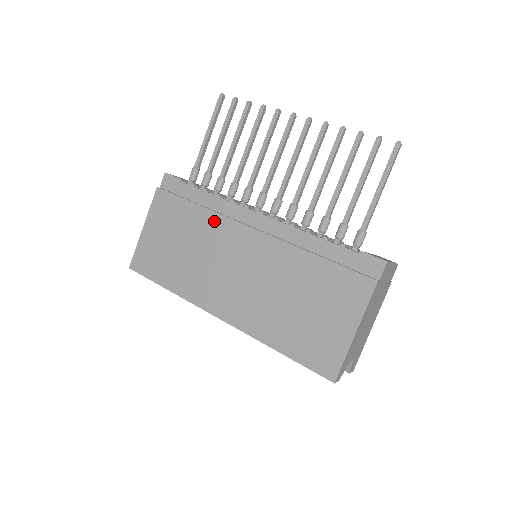
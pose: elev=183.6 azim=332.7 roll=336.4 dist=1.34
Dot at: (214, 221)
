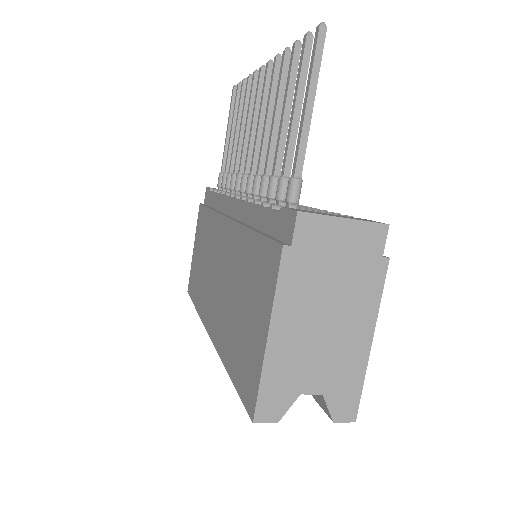
Dot at: (214, 222)
